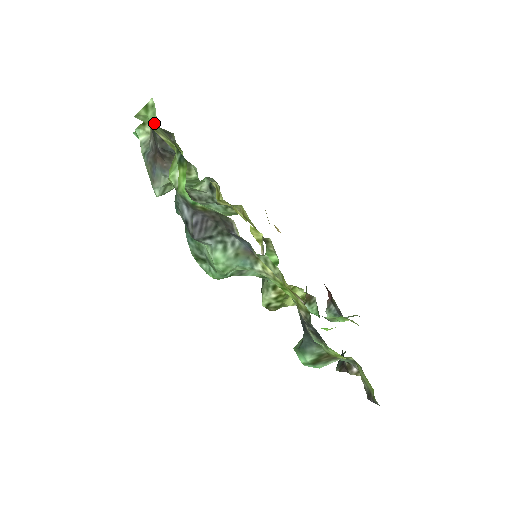
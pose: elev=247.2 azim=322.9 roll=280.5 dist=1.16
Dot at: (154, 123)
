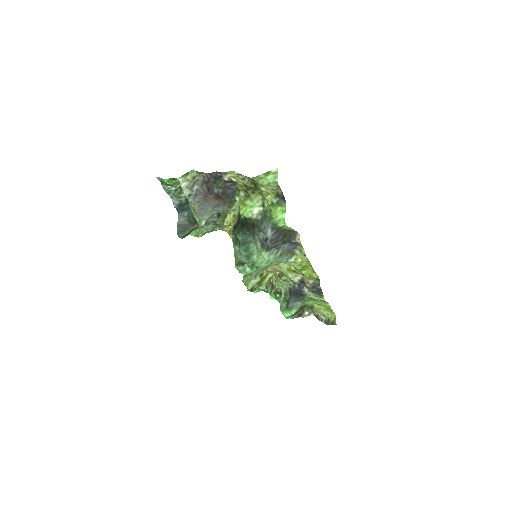
Dot at: (274, 182)
